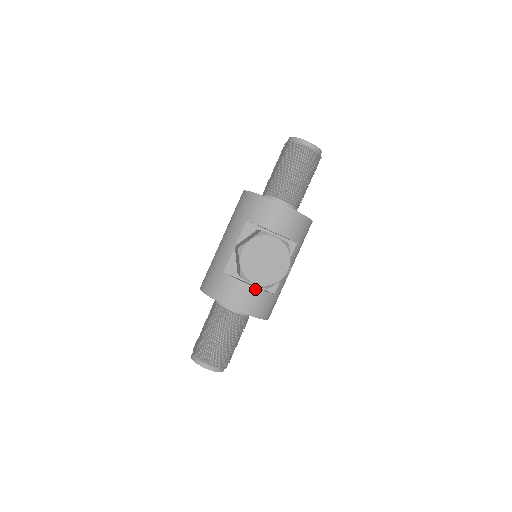
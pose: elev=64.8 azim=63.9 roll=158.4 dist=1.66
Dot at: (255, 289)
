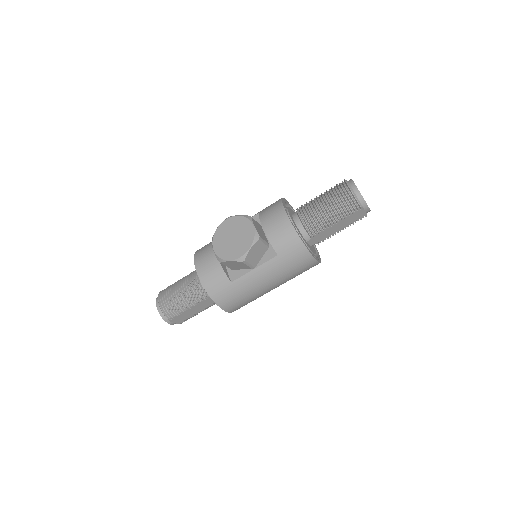
Dot at: (218, 262)
